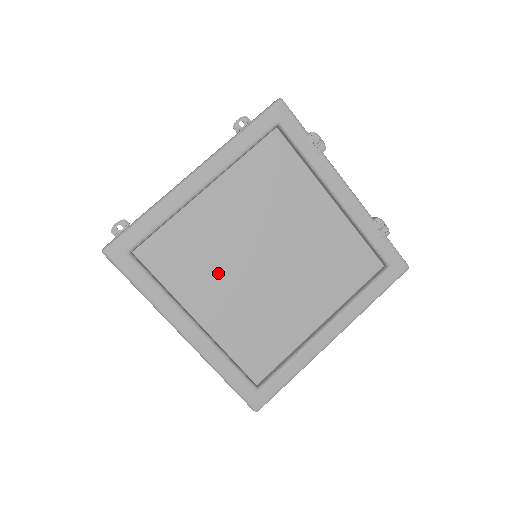
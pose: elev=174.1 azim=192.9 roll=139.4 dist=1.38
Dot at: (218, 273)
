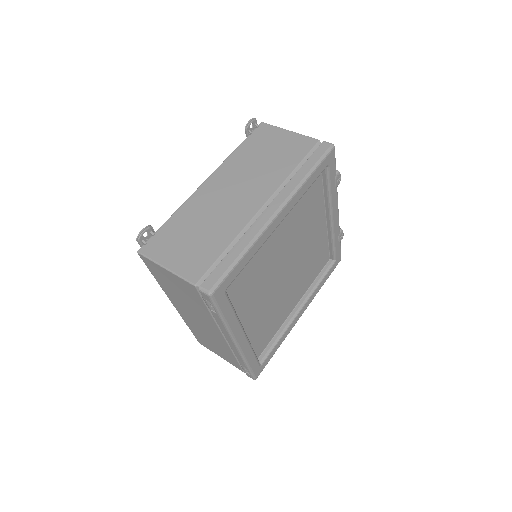
Dot at: (261, 288)
